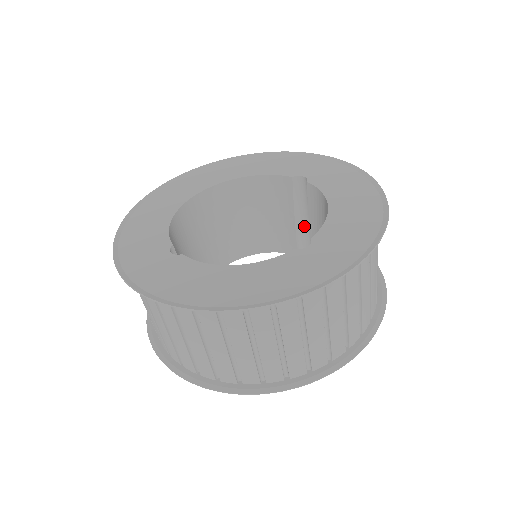
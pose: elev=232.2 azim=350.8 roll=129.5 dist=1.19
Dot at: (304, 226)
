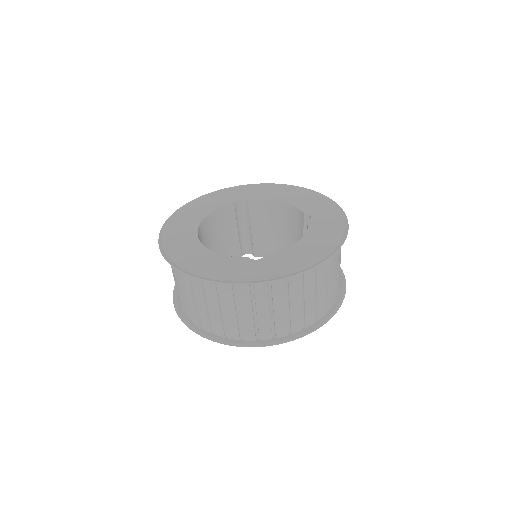
Dot at: (241, 236)
